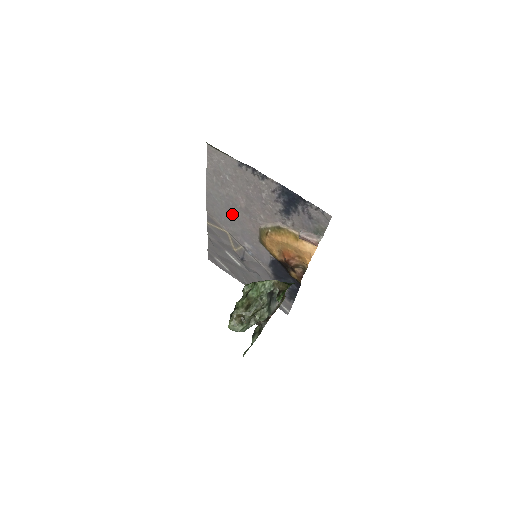
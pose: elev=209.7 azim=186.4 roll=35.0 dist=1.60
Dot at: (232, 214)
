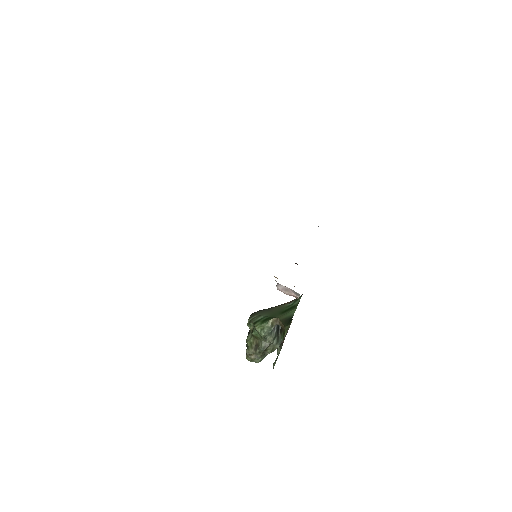
Dot at: occluded
